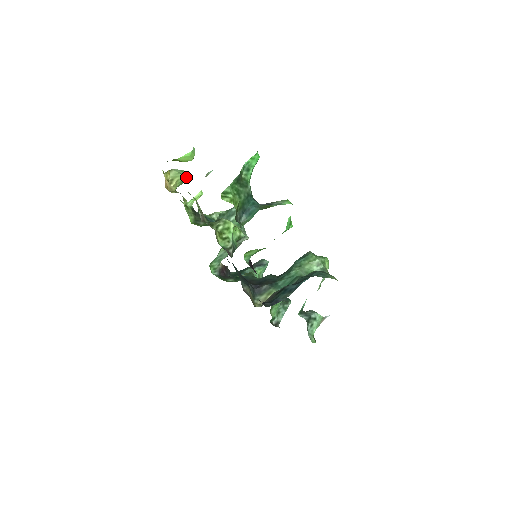
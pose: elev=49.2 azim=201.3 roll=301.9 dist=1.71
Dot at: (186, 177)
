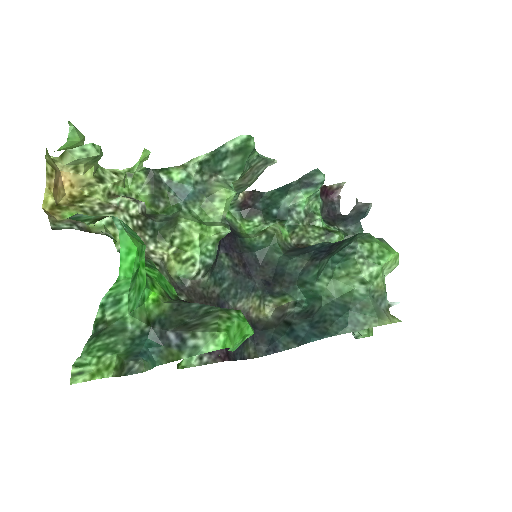
Dot at: (97, 156)
